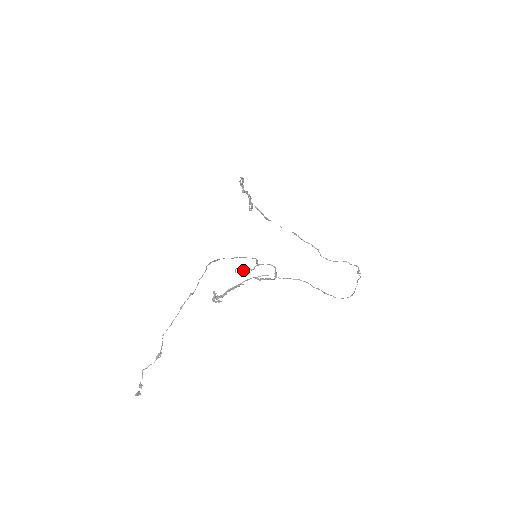
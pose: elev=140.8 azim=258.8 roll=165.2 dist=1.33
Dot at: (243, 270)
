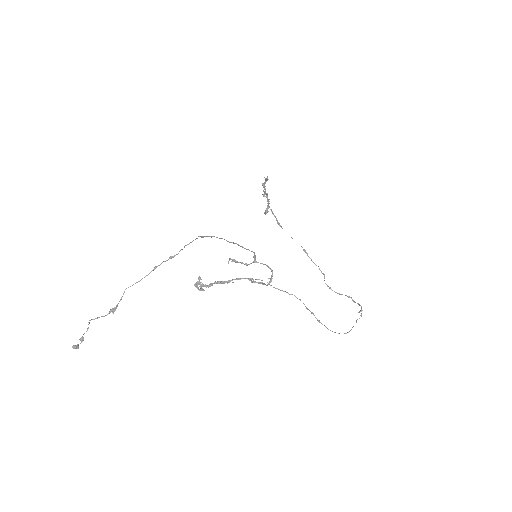
Dot at: (237, 261)
